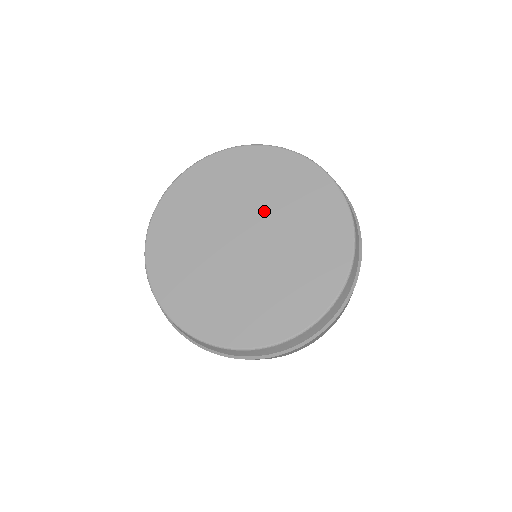
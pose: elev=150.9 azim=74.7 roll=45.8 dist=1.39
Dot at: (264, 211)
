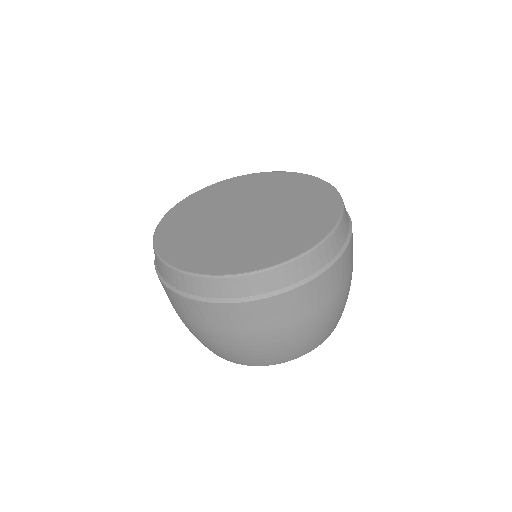
Dot at: (277, 210)
